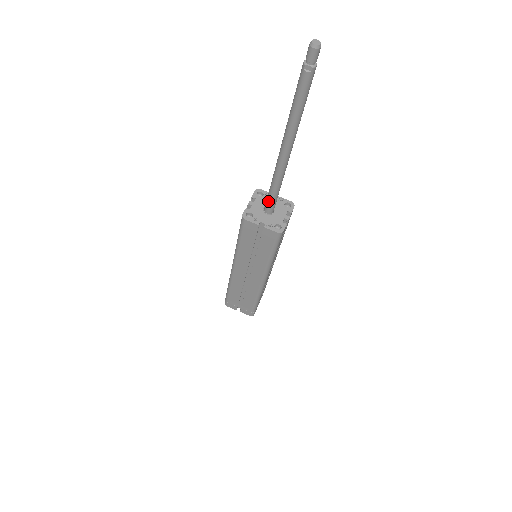
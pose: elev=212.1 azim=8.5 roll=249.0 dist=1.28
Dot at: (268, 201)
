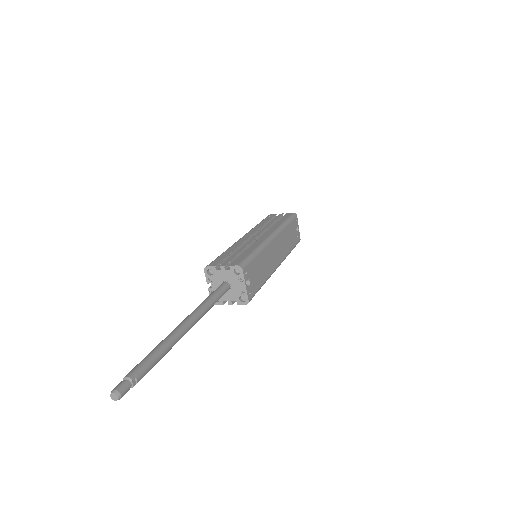
Dot at: occluded
